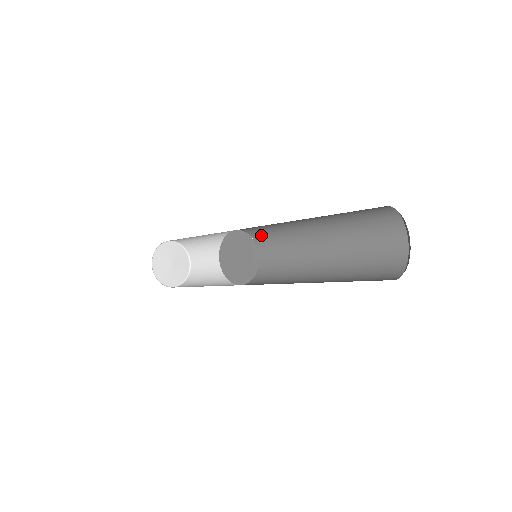
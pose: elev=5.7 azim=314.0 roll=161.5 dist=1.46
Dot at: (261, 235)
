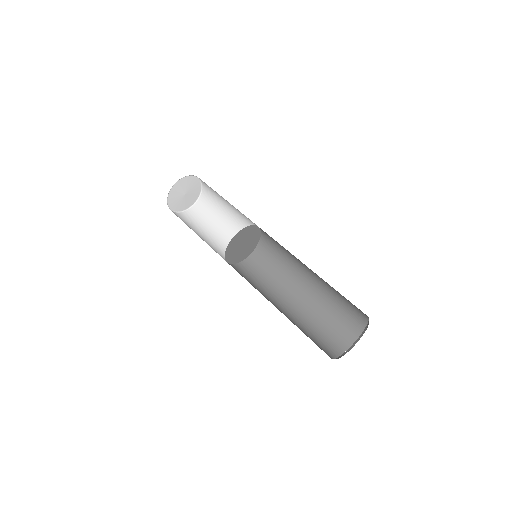
Dot at: (266, 233)
